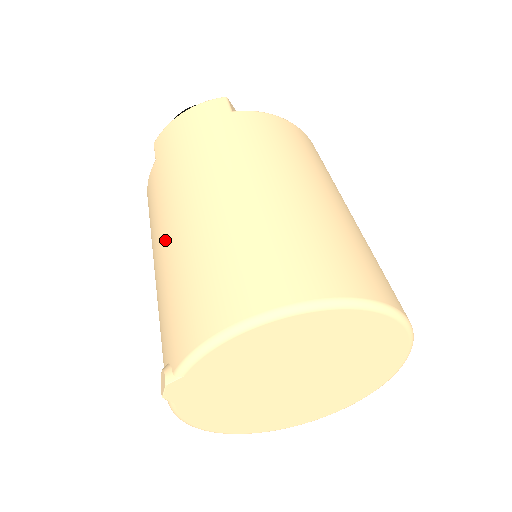
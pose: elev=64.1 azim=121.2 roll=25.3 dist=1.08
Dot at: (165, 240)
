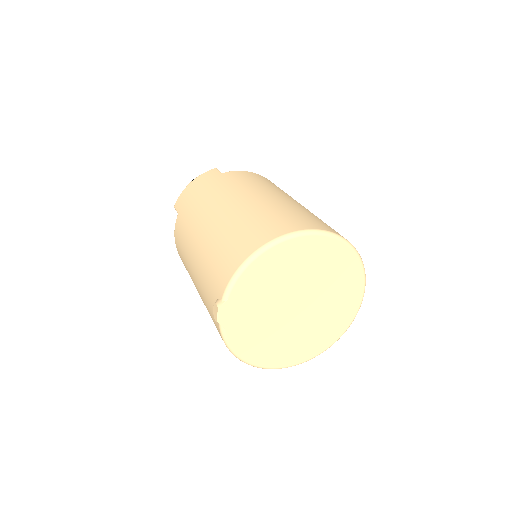
Dot at: (197, 245)
